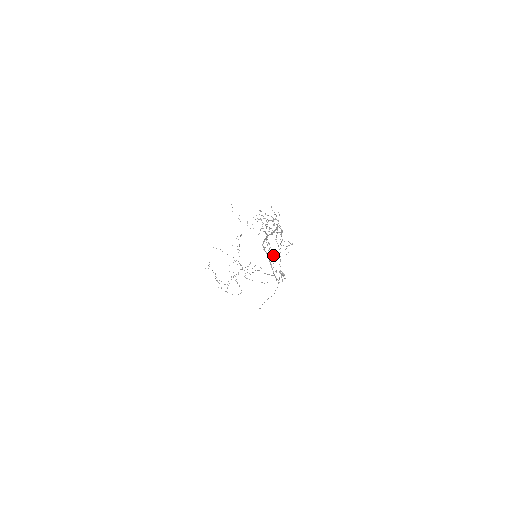
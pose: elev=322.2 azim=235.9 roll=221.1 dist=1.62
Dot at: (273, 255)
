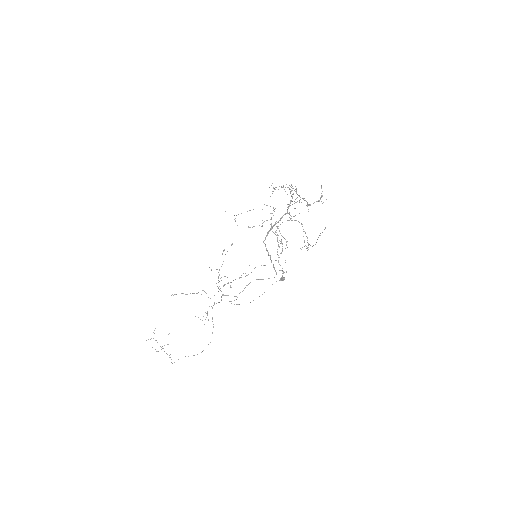
Dot at: (285, 239)
